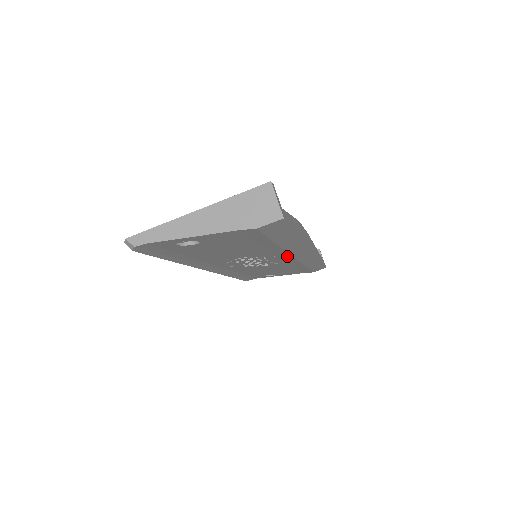
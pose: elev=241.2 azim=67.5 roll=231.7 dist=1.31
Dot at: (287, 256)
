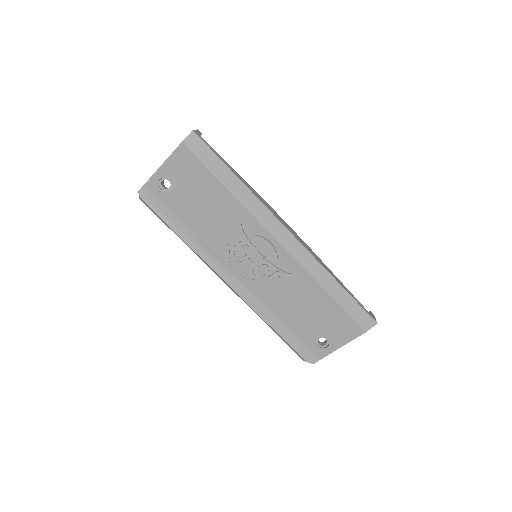
Dot at: (266, 234)
